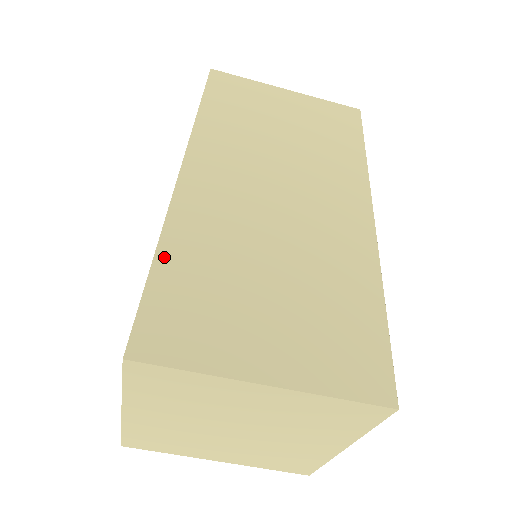
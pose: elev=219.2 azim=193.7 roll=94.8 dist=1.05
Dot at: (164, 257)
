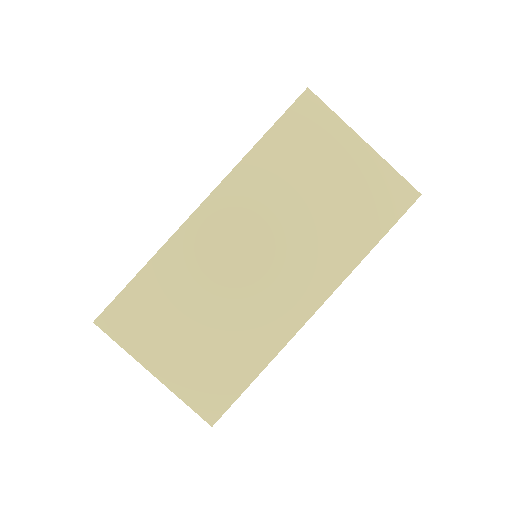
Dot at: (147, 272)
